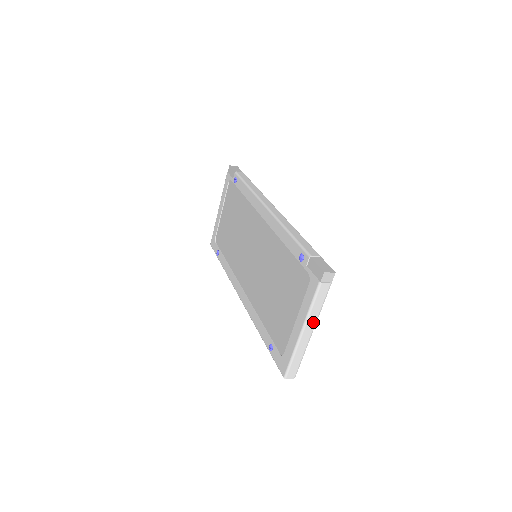
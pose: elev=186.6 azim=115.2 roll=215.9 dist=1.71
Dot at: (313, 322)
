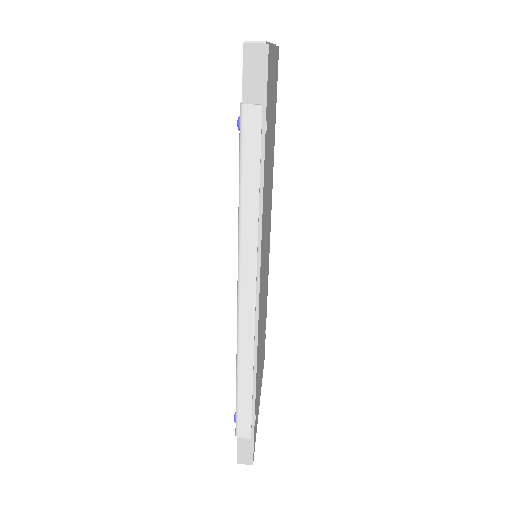
Dot at: occluded
